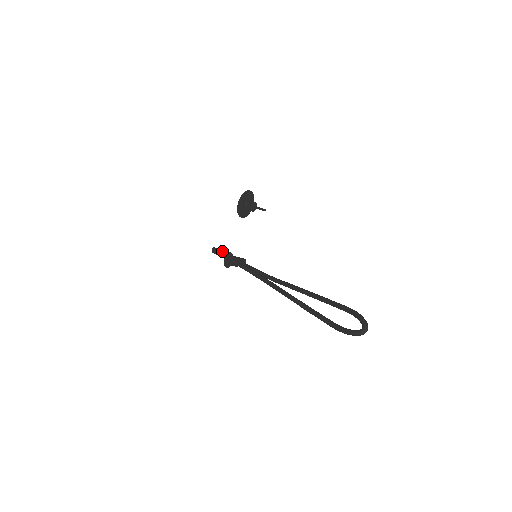
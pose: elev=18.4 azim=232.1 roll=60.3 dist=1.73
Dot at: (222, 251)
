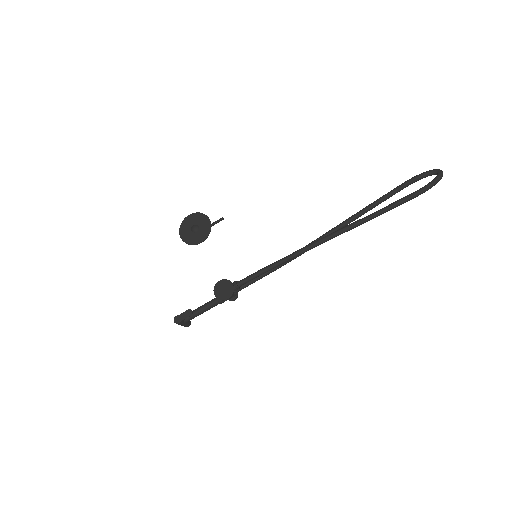
Dot at: occluded
